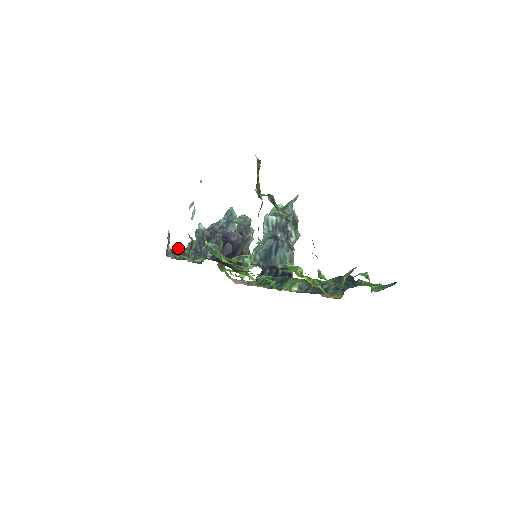
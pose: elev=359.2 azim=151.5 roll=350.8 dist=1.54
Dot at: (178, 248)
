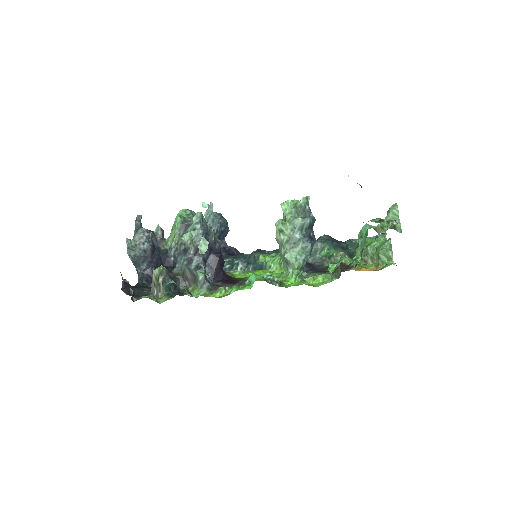
Dot at: (125, 283)
